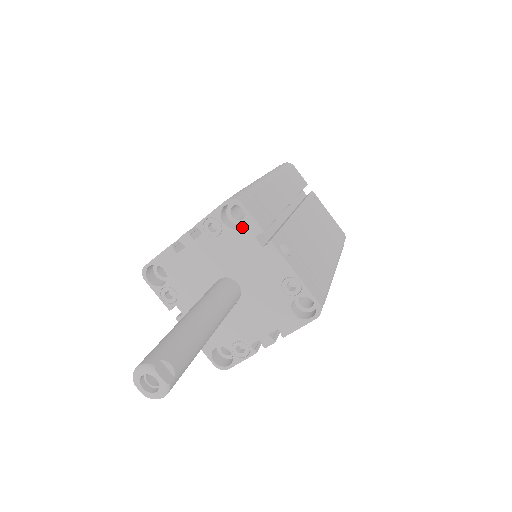
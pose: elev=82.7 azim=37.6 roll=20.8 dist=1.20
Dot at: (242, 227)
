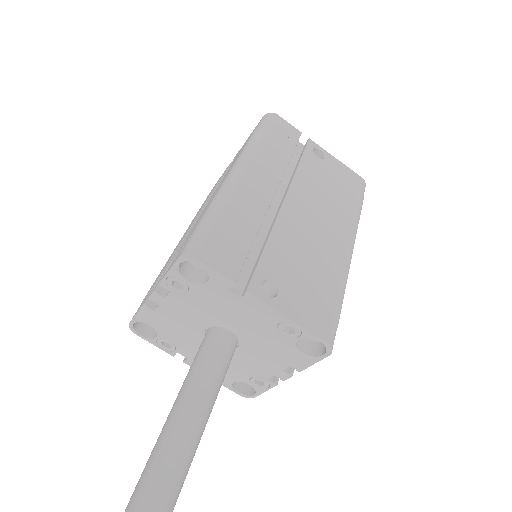
Dot at: (209, 282)
